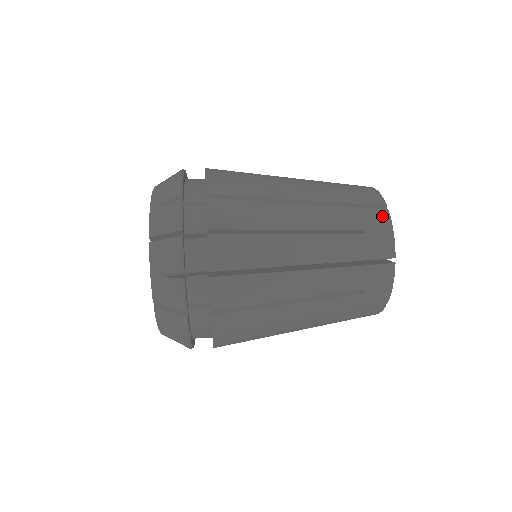
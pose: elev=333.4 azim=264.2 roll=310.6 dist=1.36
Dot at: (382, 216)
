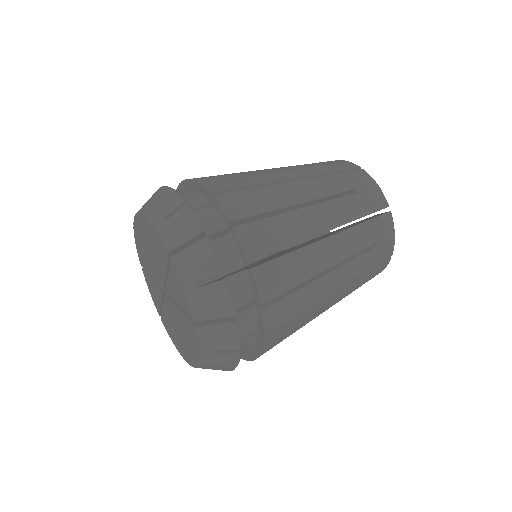
Dot at: (363, 175)
